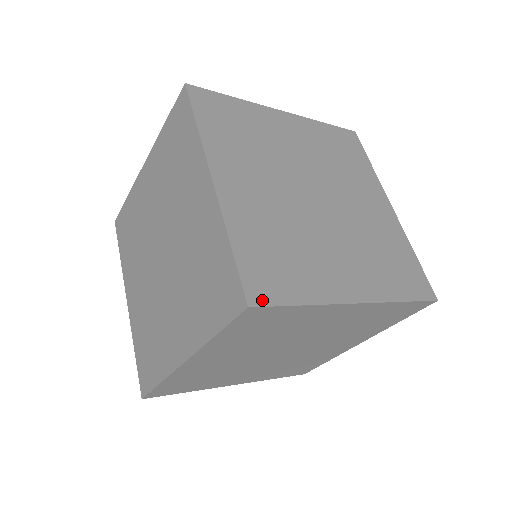
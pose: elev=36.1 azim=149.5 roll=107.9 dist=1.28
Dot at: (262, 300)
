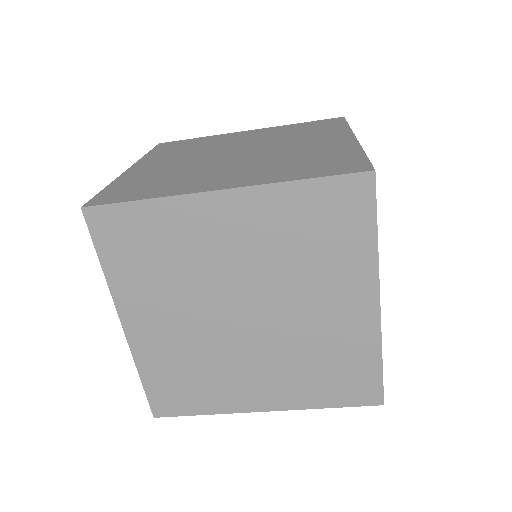
Dot at: occluded
